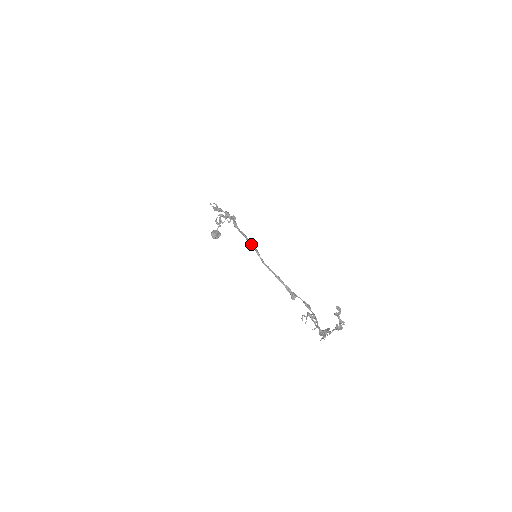
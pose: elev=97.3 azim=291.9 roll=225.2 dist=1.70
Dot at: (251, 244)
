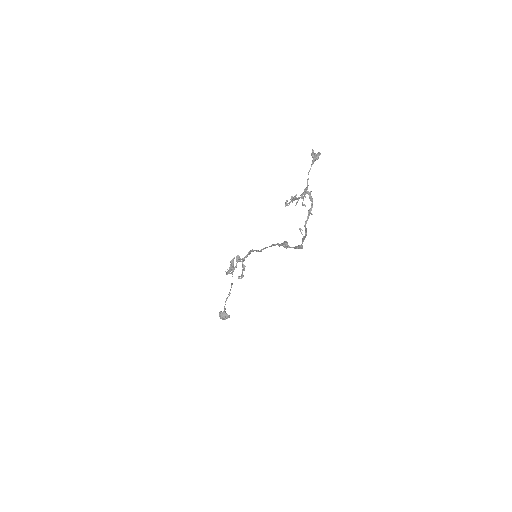
Dot at: (253, 250)
